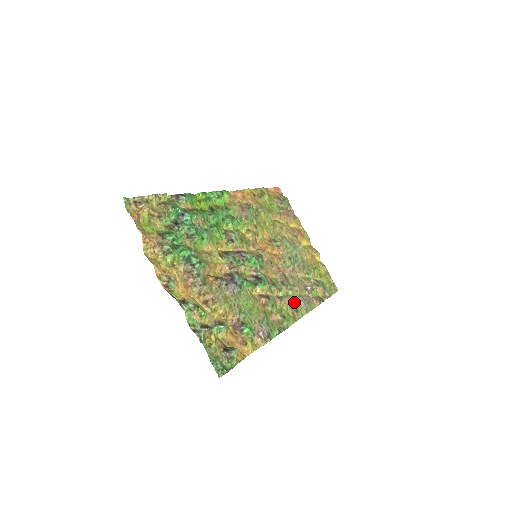
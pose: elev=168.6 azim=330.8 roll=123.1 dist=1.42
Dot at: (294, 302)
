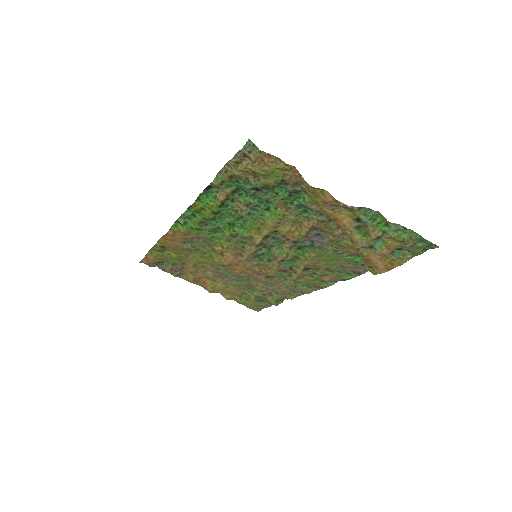
Dot at: (300, 283)
